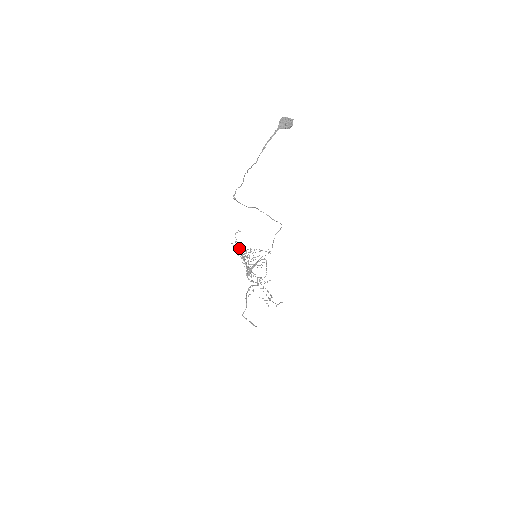
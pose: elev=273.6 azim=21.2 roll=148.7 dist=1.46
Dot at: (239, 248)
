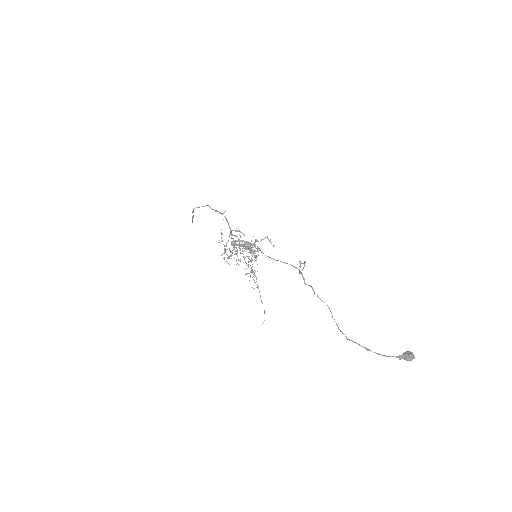
Dot at: occluded
